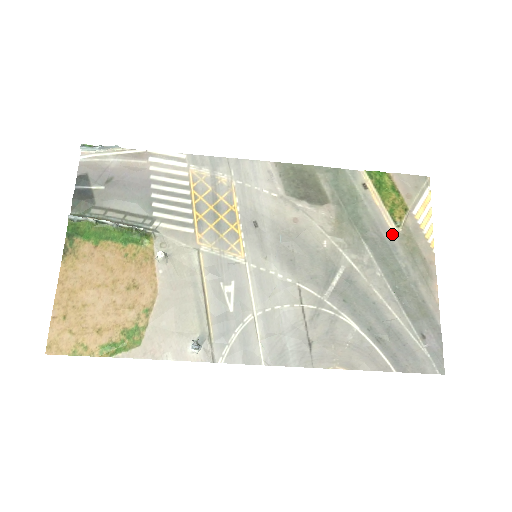
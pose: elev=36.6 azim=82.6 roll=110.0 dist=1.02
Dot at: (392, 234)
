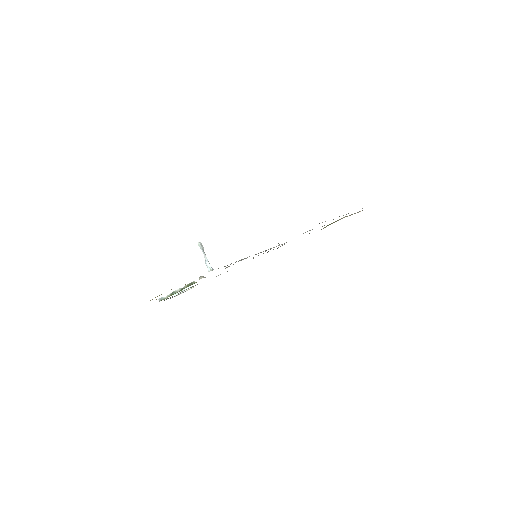
Dot at: occluded
